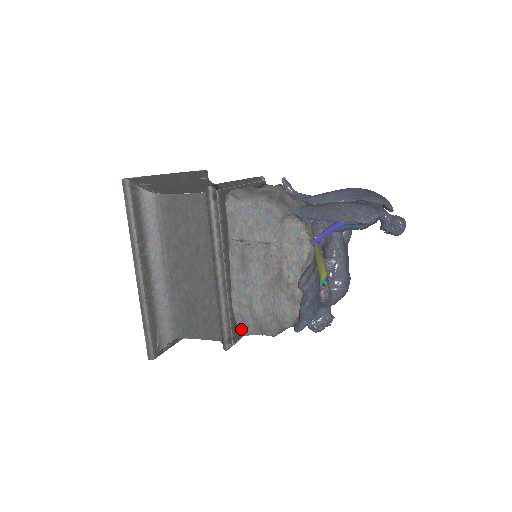
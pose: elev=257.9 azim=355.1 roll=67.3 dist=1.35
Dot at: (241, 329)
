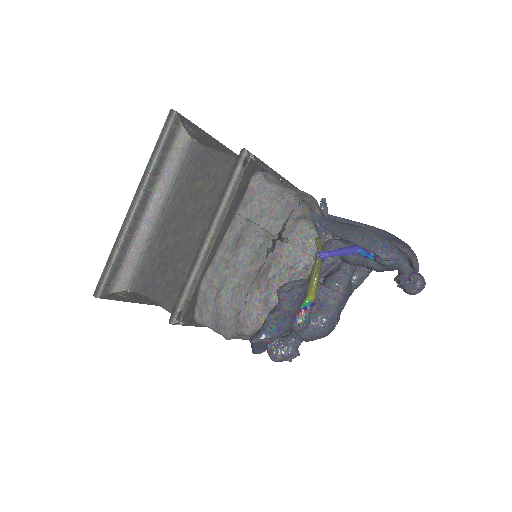
Dot at: (198, 312)
